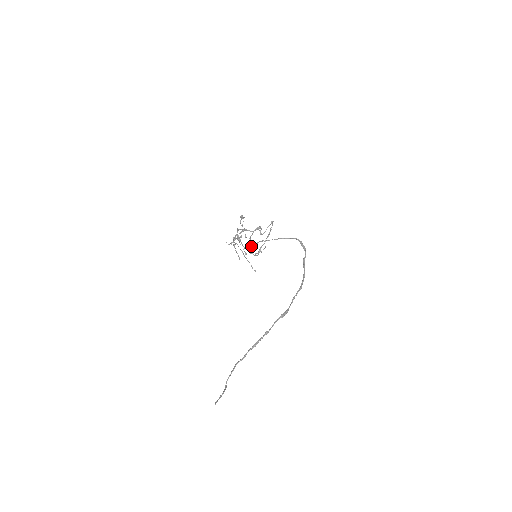
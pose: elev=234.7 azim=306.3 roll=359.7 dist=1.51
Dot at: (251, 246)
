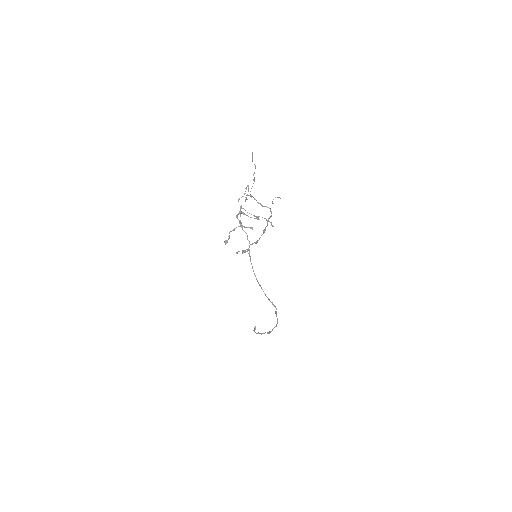
Dot at: occluded
